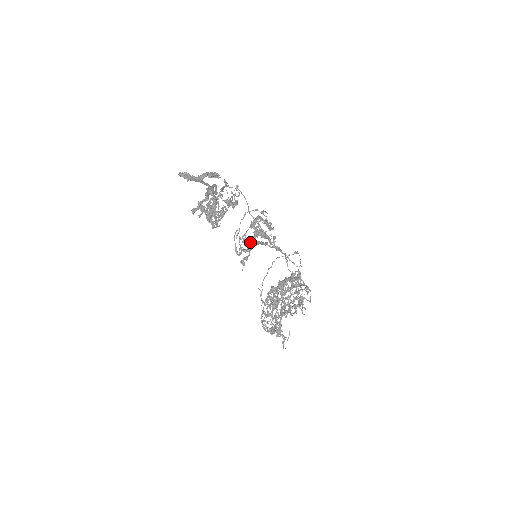
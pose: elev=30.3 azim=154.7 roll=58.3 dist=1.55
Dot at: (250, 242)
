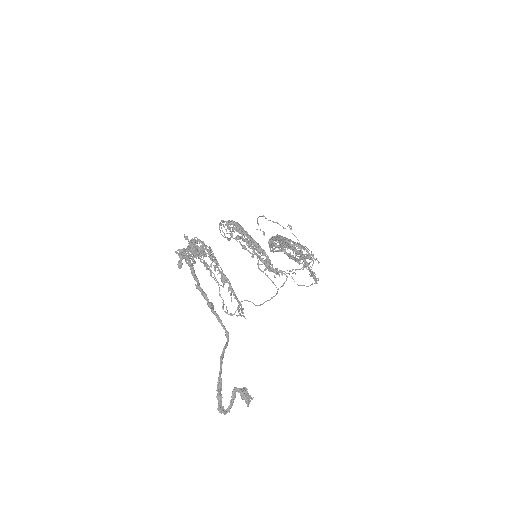
Dot at: (238, 229)
